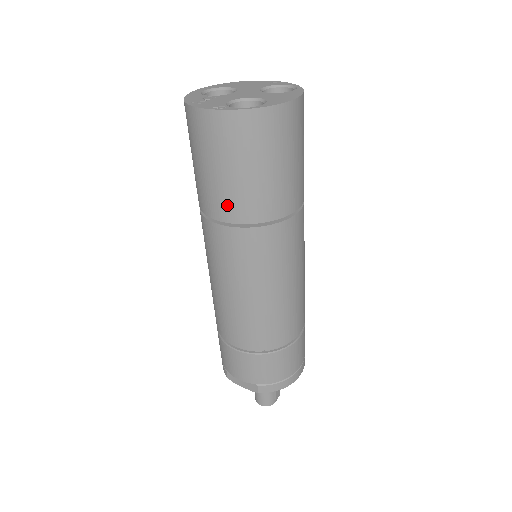
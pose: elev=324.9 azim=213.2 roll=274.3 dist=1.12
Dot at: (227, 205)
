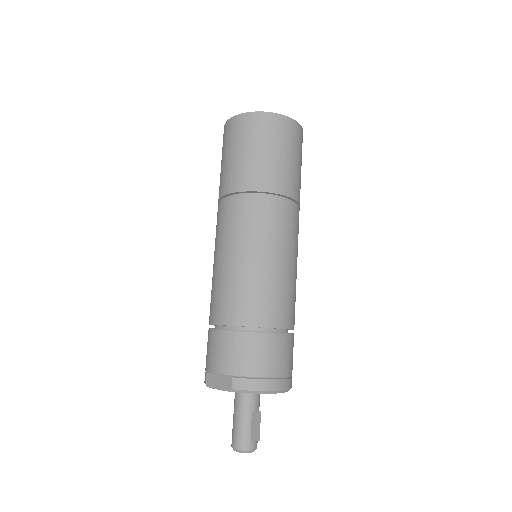
Dot at: (236, 178)
